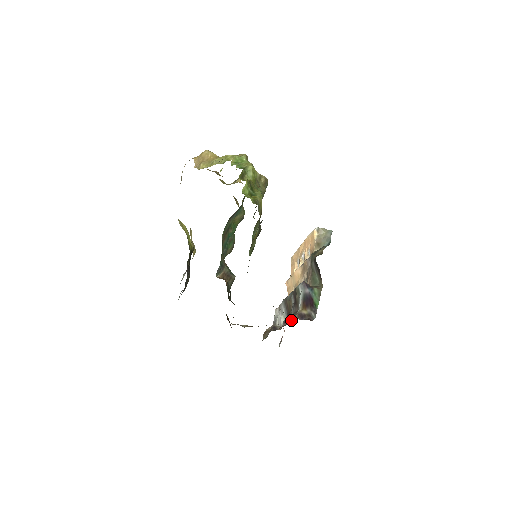
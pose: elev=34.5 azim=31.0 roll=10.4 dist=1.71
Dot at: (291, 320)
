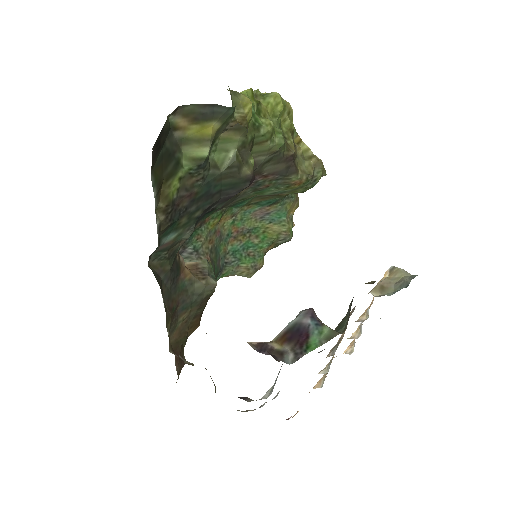
Dot at: occluded
